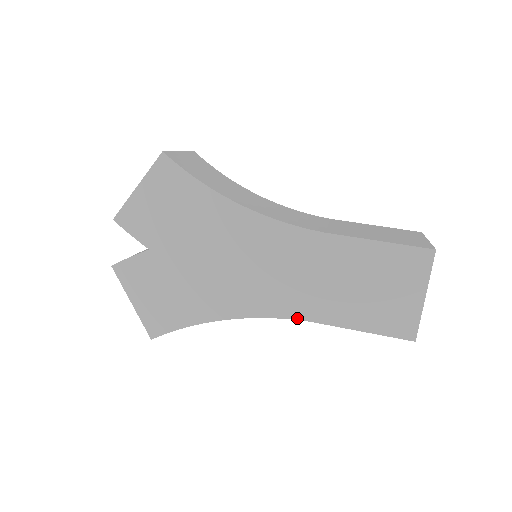
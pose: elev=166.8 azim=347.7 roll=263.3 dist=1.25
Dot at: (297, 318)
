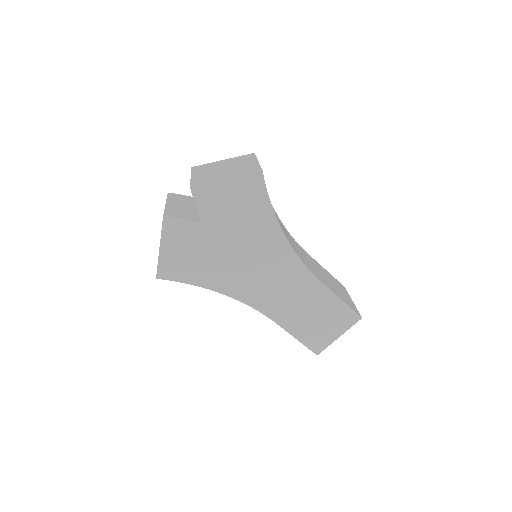
Dot at: (266, 314)
